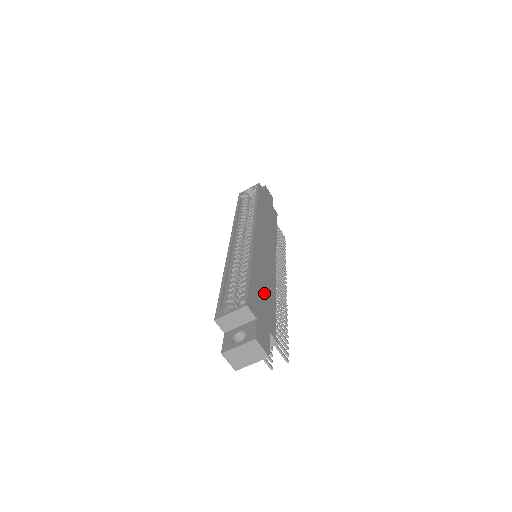
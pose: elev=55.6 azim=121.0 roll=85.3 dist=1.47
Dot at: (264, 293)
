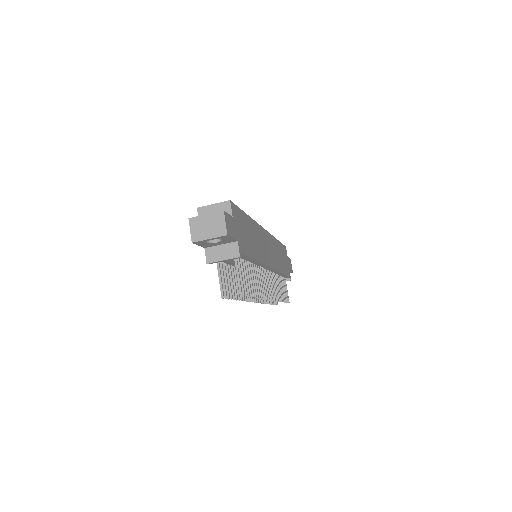
Dot at: (248, 237)
